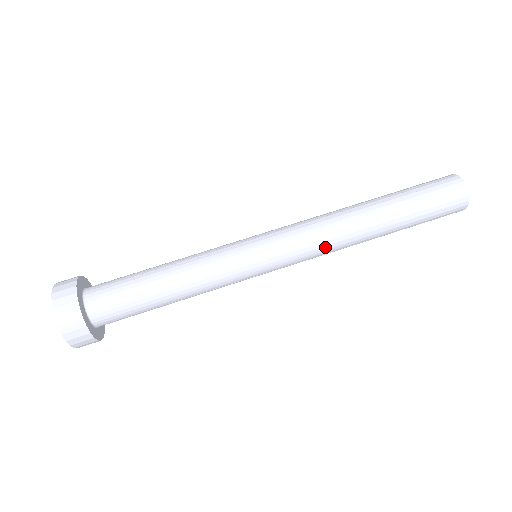
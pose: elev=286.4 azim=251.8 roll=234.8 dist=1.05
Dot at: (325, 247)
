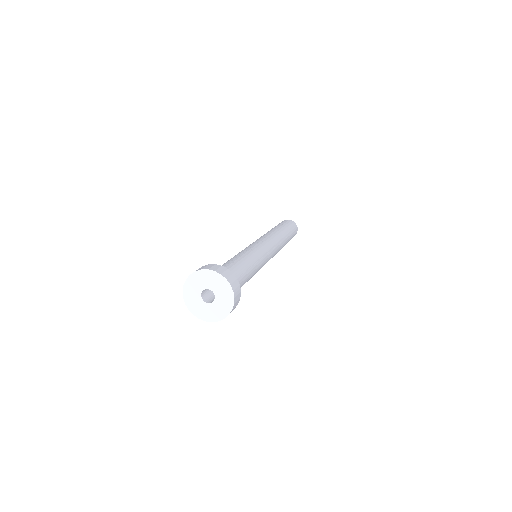
Dot at: (278, 249)
